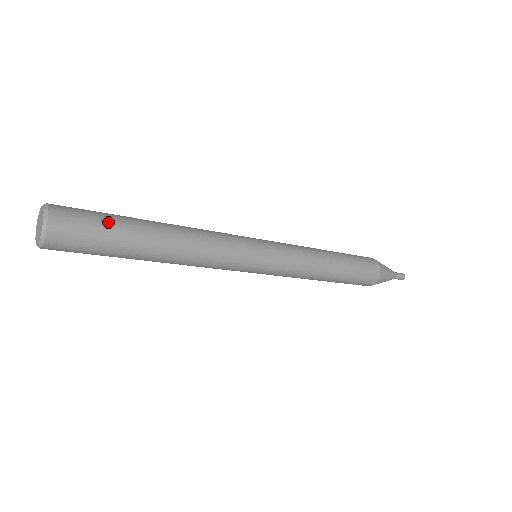
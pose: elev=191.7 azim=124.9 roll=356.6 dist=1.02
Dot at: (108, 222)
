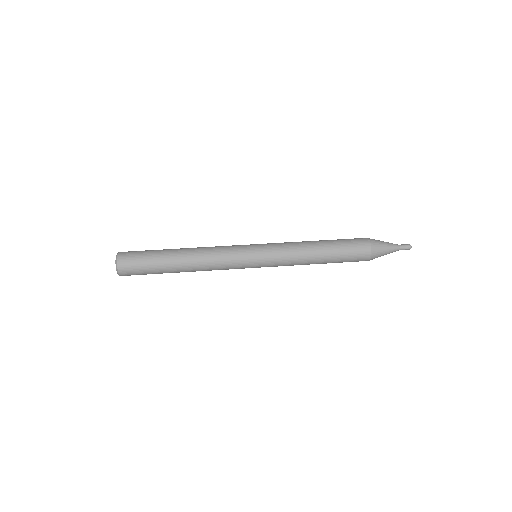
Dot at: (148, 261)
